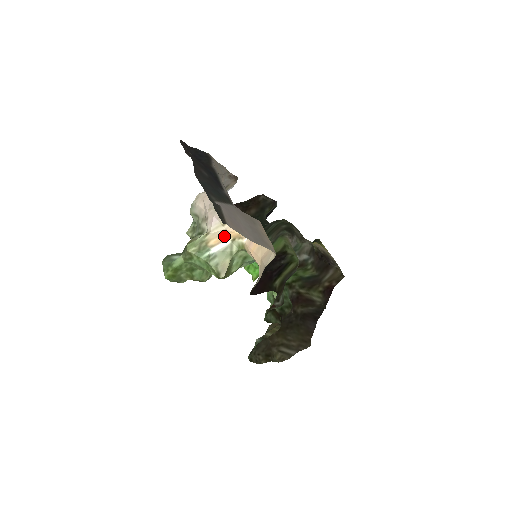
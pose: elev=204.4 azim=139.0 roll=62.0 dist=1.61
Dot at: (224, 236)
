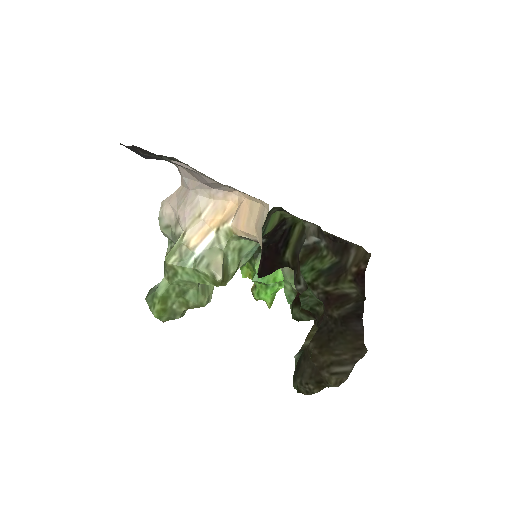
Dot at: (205, 229)
